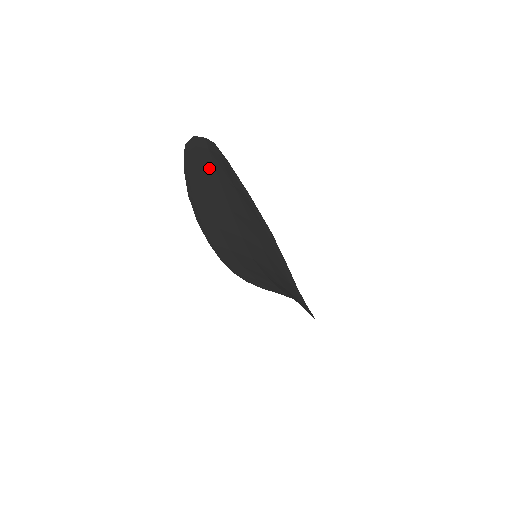
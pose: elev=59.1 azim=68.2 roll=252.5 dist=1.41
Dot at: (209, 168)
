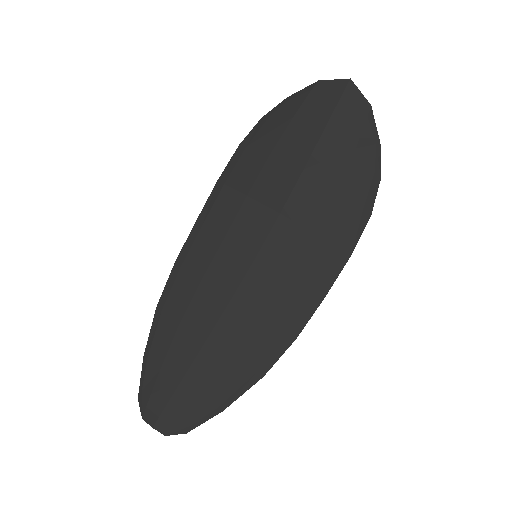
Dot at: (168, 387)
